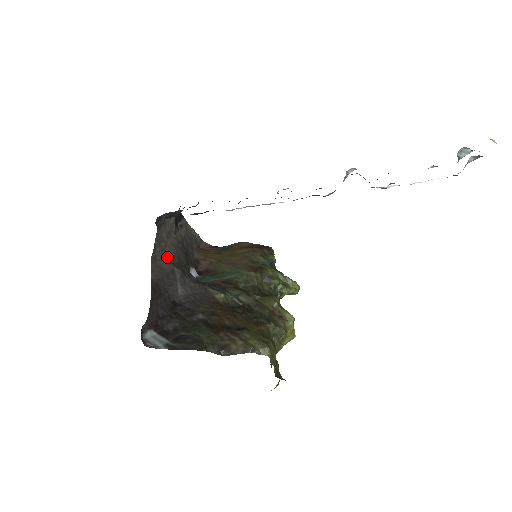
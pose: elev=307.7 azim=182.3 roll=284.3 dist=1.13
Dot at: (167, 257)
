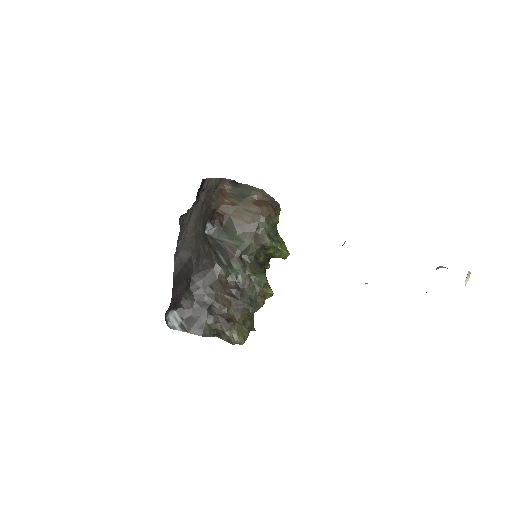
Dot at: (187, 244)
